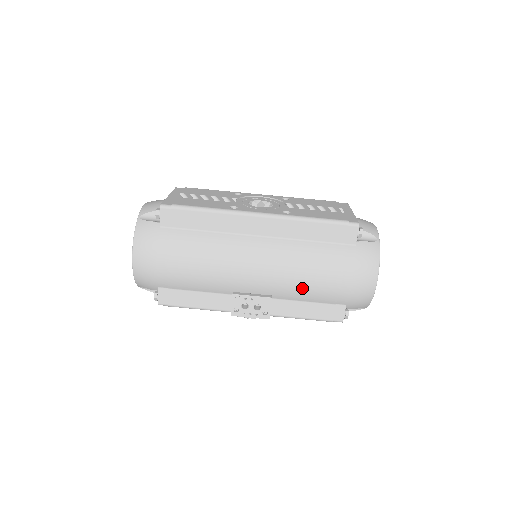
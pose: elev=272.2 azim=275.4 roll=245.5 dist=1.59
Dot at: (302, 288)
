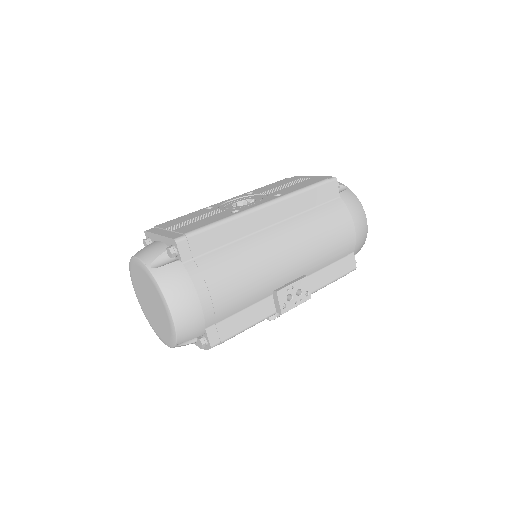
Dot at: (324, 253)
